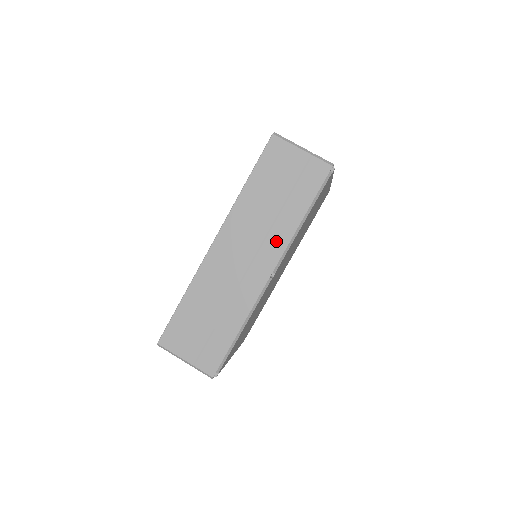
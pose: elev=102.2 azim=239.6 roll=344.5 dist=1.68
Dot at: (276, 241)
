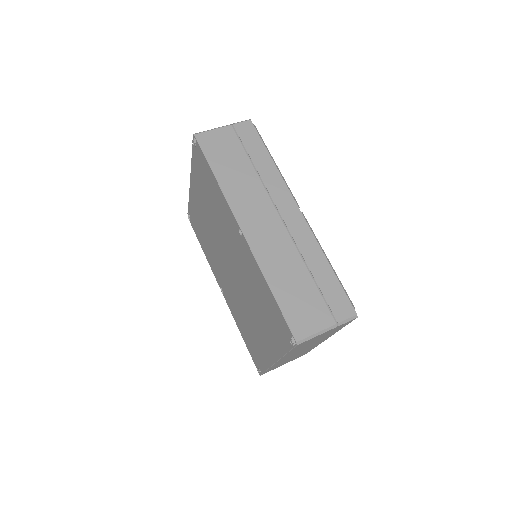
Dot at: (276, 188)
